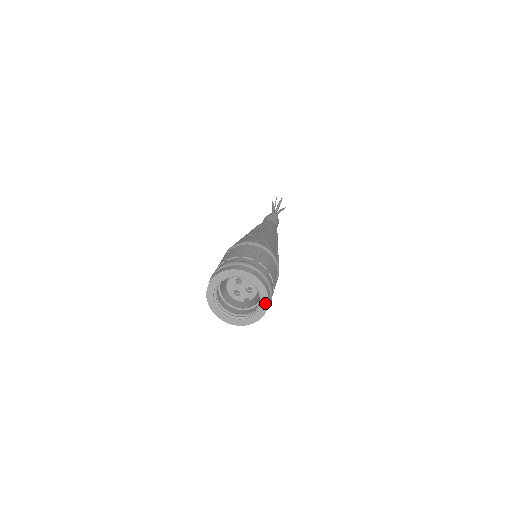
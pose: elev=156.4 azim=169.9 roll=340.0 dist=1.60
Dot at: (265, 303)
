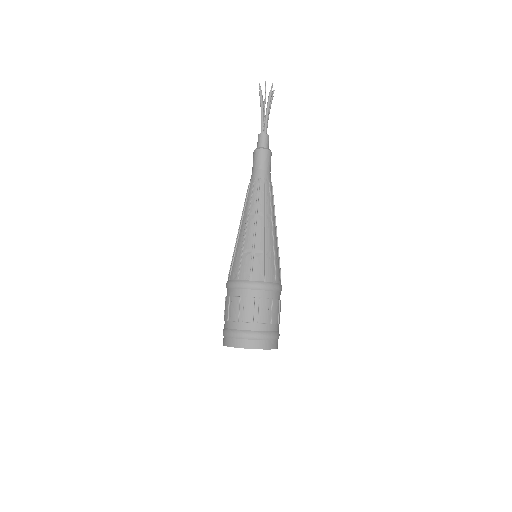
Dot at: occluded
